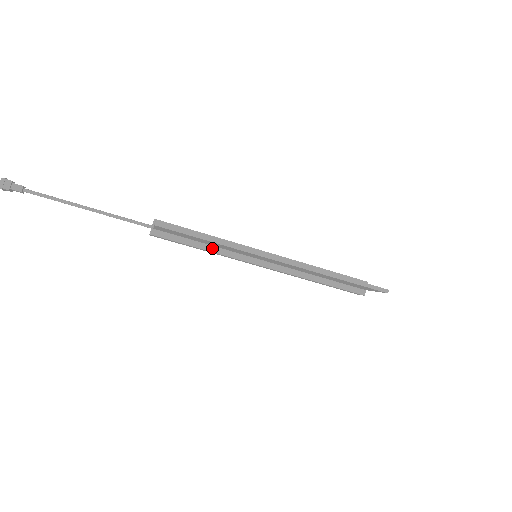
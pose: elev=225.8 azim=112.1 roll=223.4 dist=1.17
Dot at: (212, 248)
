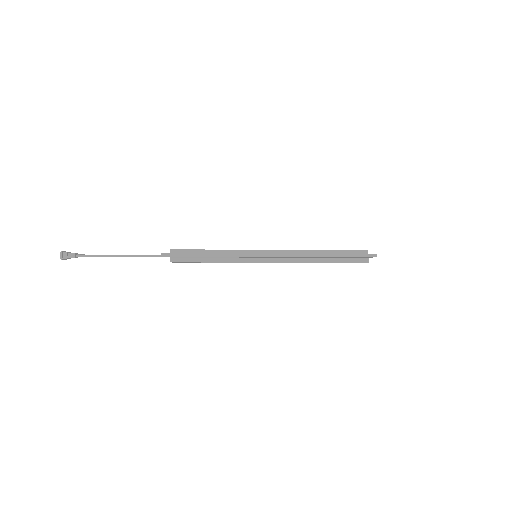
Dot at: (220, 259)
